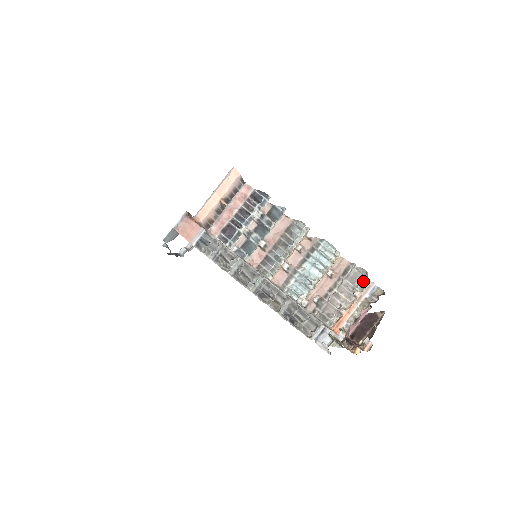
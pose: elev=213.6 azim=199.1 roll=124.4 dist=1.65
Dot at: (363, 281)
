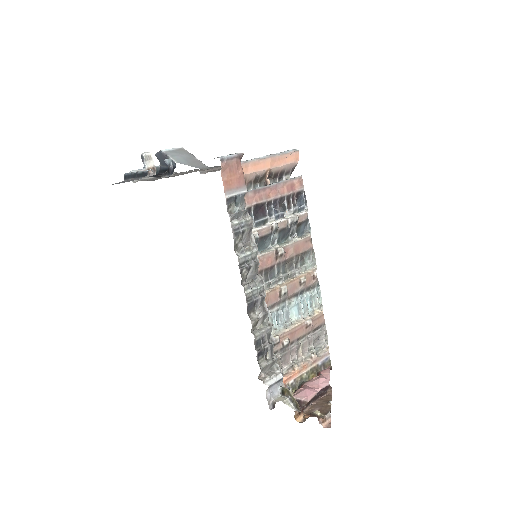
Dot at: (322, 346)
